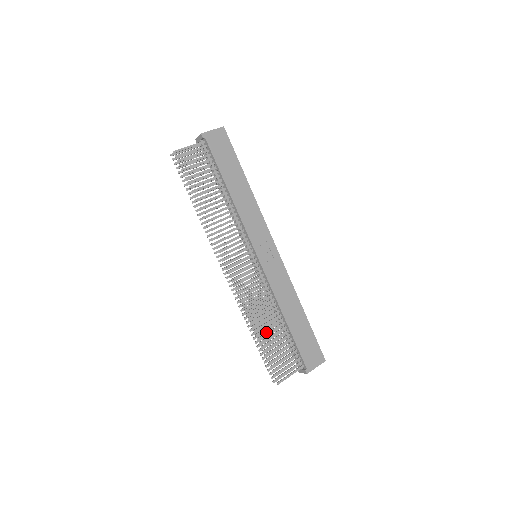
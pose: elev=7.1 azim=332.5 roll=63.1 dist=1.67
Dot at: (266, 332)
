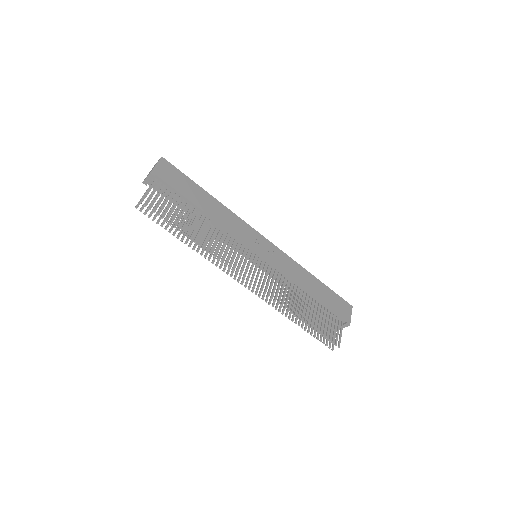
Dot at: (305, 313)
